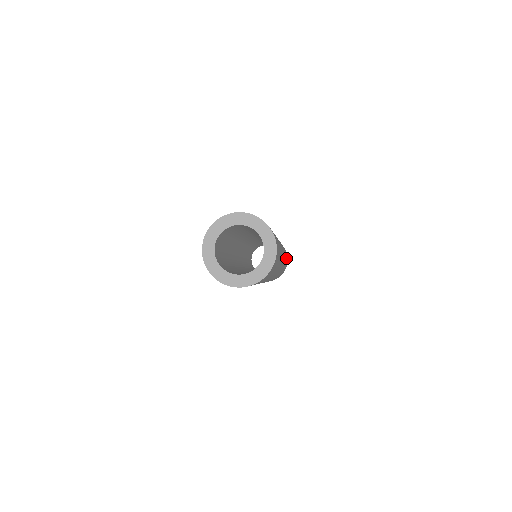
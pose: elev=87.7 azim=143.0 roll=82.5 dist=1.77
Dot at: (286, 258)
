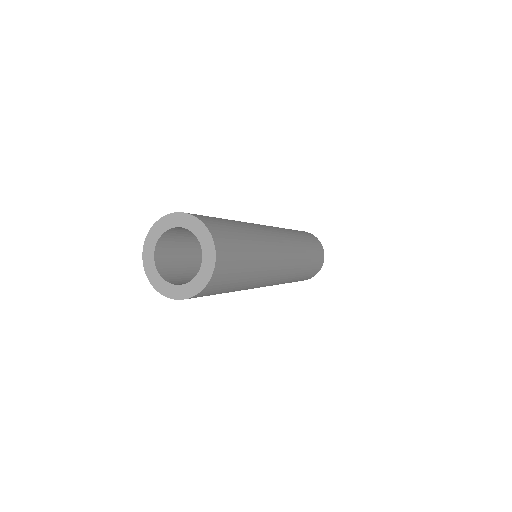
Dot at: (303, 235)
